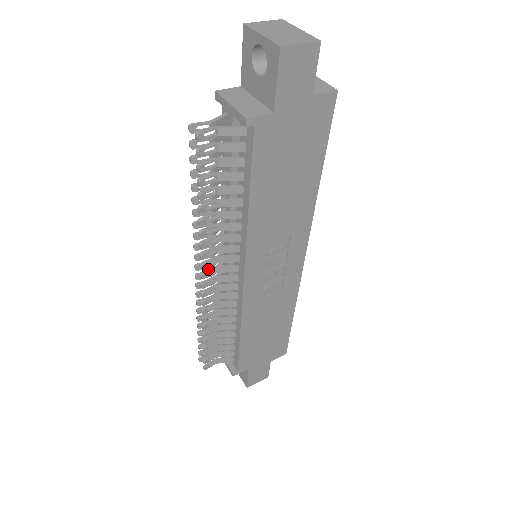
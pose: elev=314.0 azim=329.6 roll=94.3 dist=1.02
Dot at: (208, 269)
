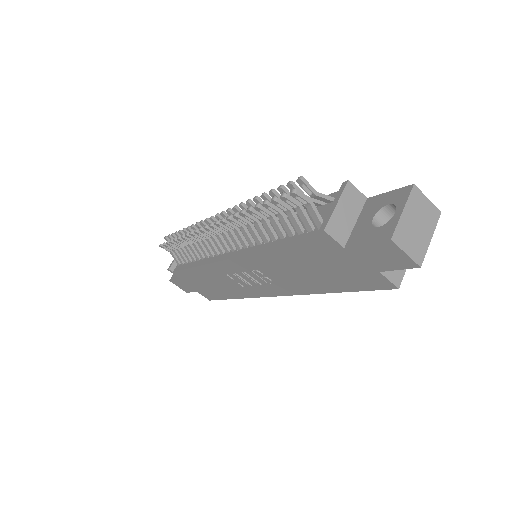
Dot at: (220, 227)
